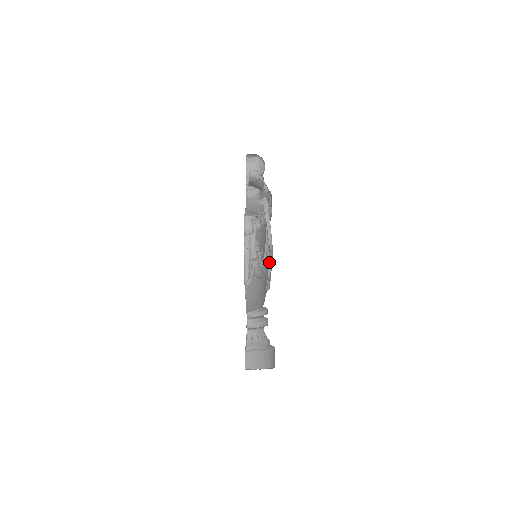
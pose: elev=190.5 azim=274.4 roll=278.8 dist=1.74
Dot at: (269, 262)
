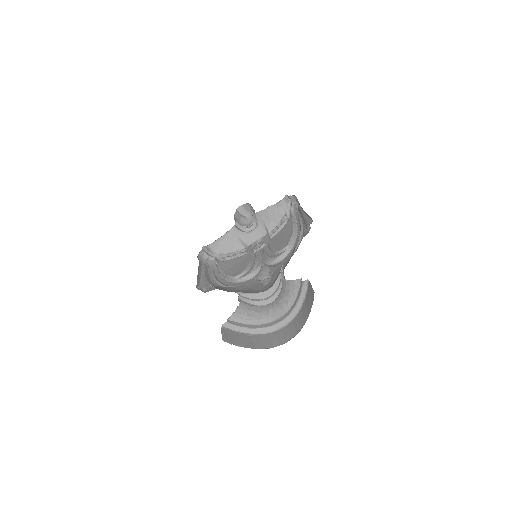
Dot at: (272, 266)
